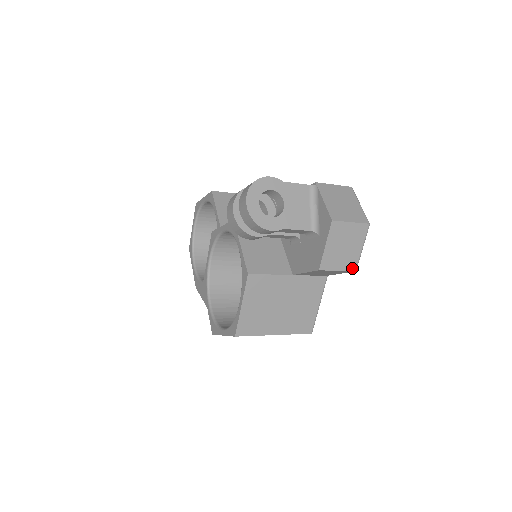
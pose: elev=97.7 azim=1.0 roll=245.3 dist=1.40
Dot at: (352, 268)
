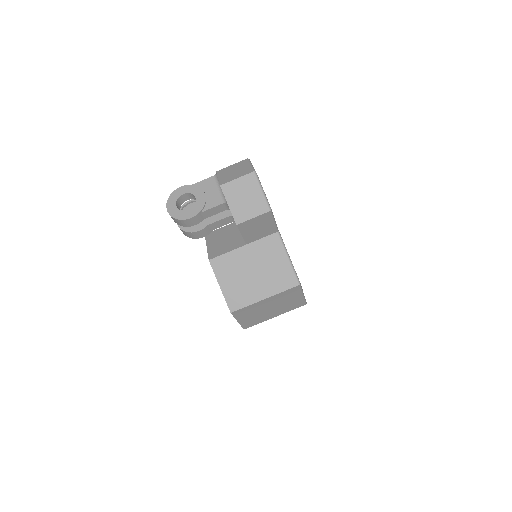
Dot at: (265, 210)
